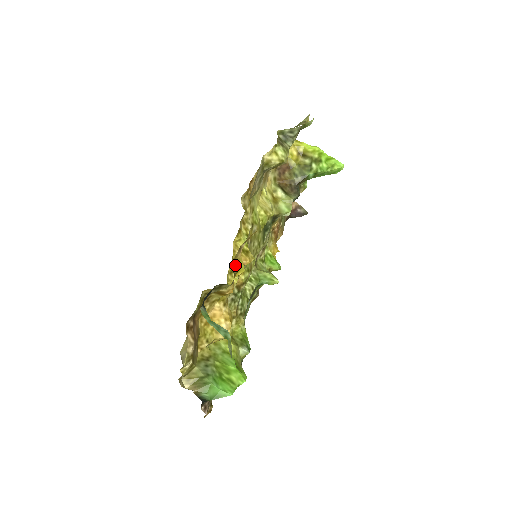
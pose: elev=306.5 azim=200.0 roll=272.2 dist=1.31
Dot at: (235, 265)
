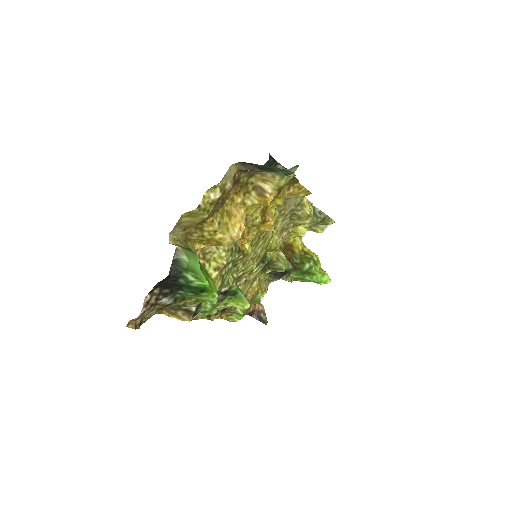
Dot at: (282, 190)
